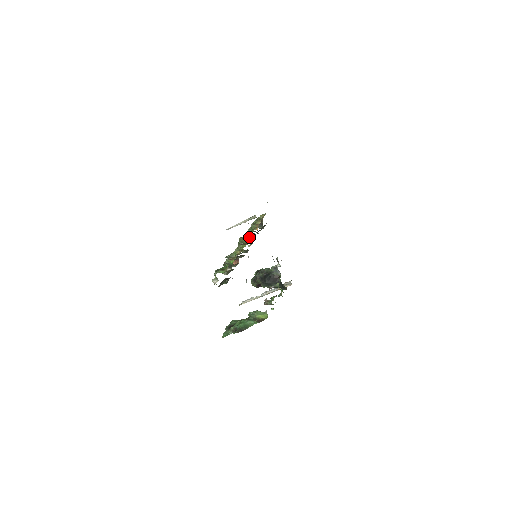
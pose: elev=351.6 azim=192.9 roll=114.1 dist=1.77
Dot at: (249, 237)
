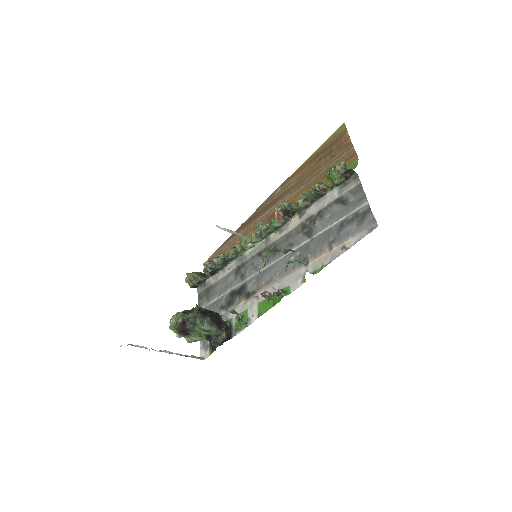
Dot at: occluded
